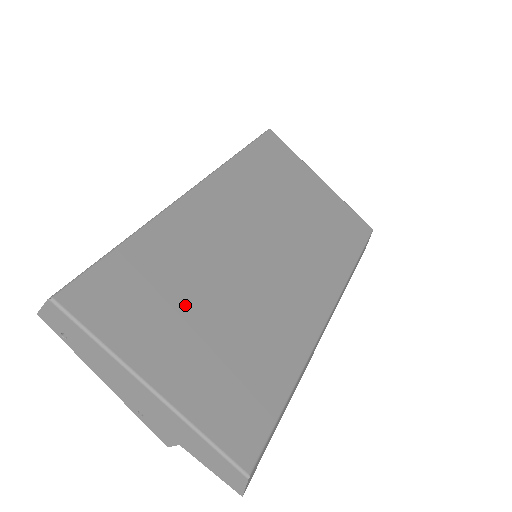
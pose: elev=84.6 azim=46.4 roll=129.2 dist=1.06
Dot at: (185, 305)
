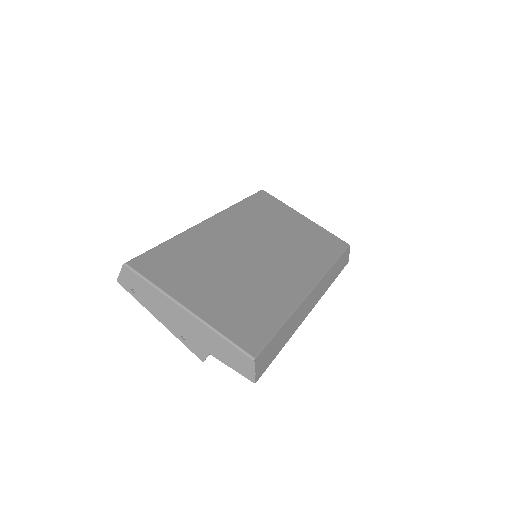
Dot at: (206, 273)
